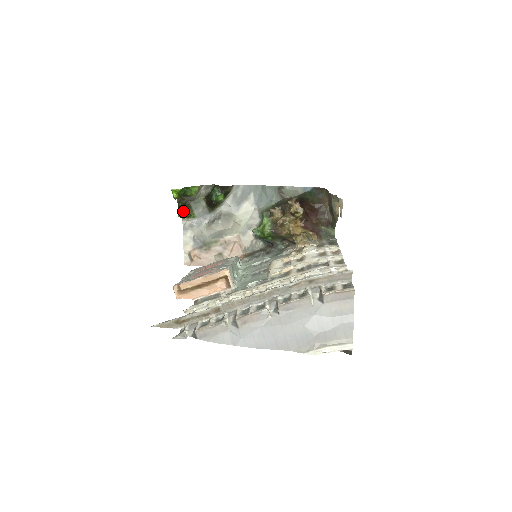
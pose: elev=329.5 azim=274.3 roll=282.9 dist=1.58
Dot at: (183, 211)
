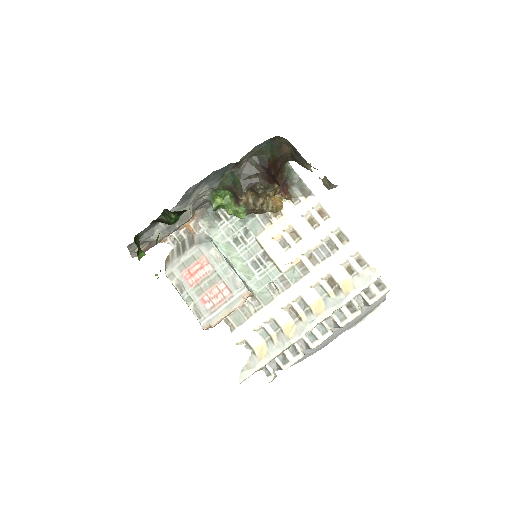
Dot at: (140, 252)
